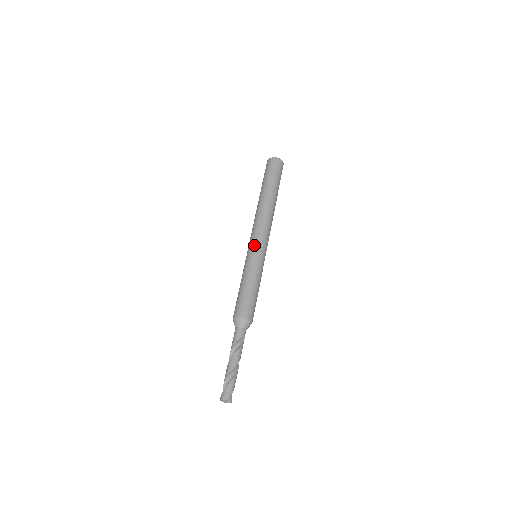
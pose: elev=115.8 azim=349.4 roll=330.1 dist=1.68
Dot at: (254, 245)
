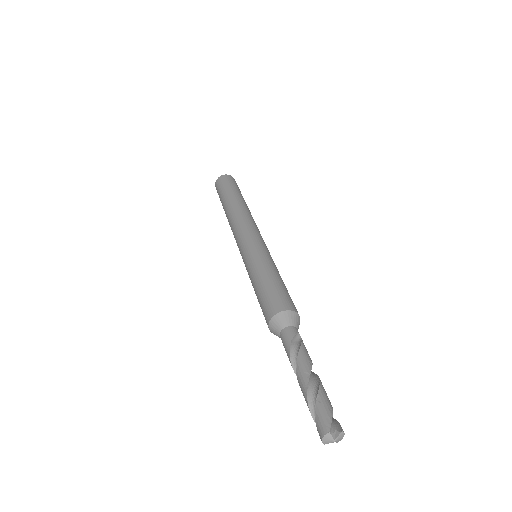
Dot at: (242, 245)
